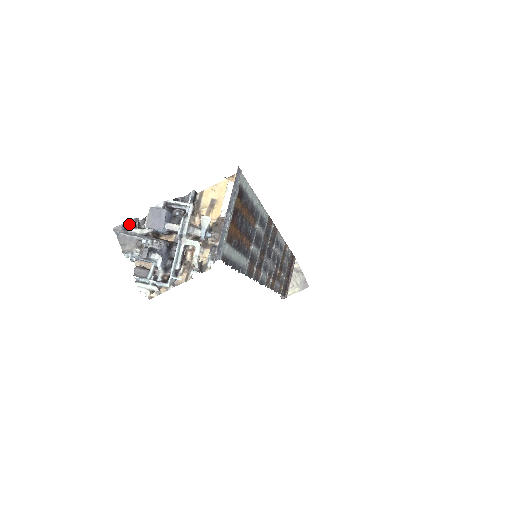
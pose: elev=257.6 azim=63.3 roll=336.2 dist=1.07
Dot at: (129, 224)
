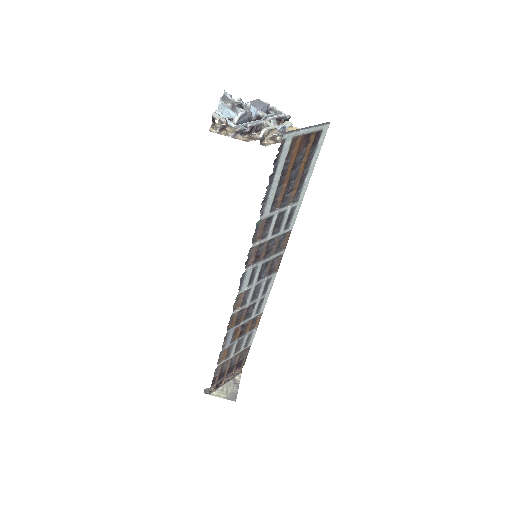
Dot at: occluded
